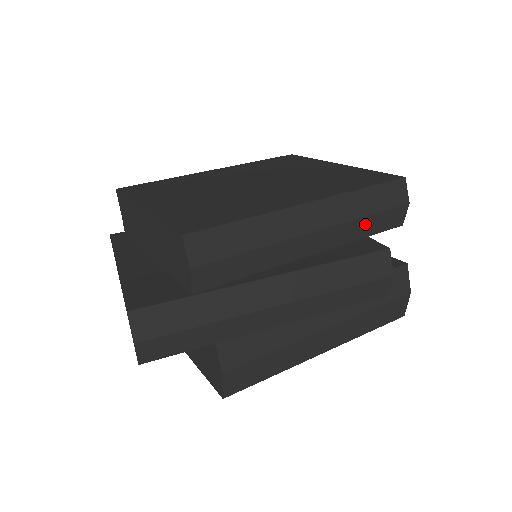
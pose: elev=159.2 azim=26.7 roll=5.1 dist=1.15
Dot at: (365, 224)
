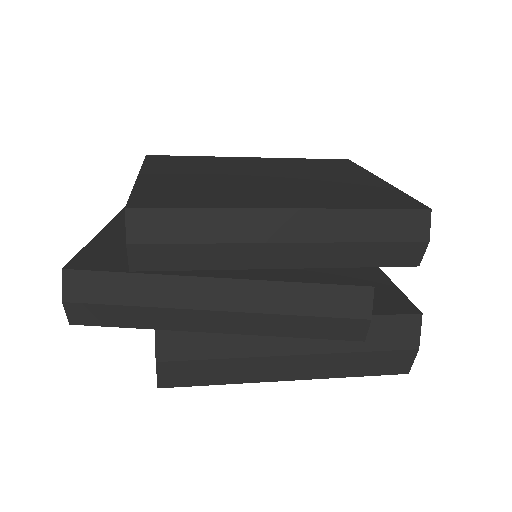
Dot at: (360, 251)
